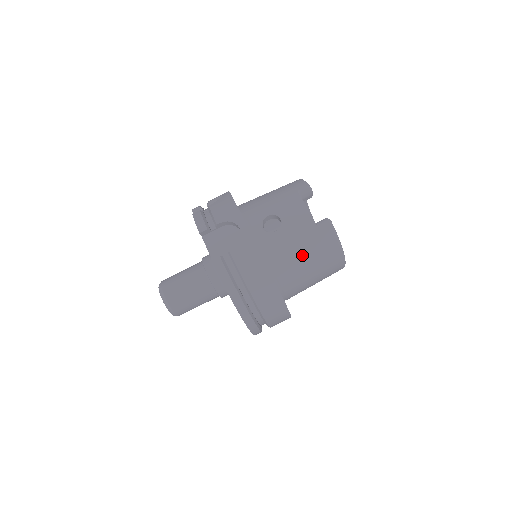
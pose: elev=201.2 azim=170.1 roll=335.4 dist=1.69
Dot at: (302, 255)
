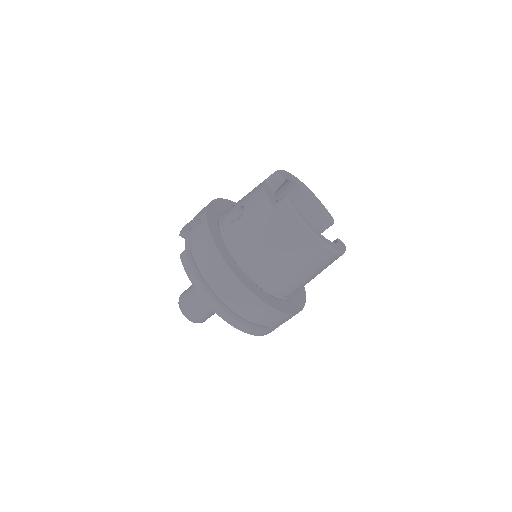
Dot at: (263, 238)
